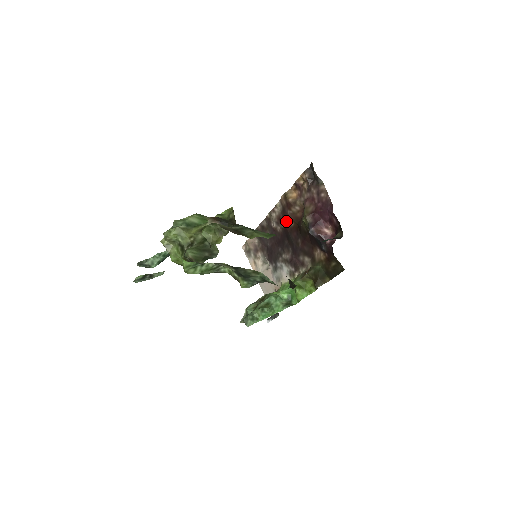
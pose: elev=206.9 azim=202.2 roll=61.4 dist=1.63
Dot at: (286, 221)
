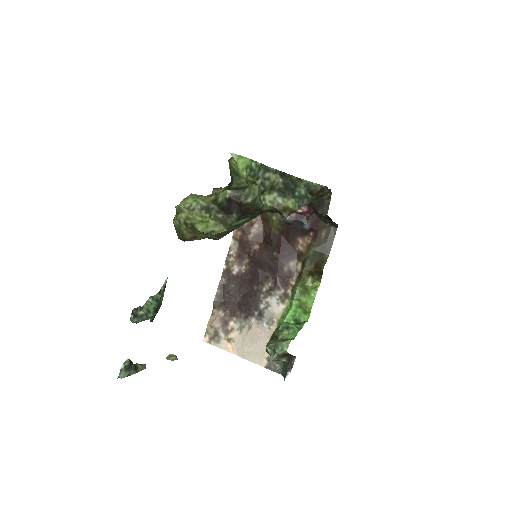
Dot at: (249, 252)
